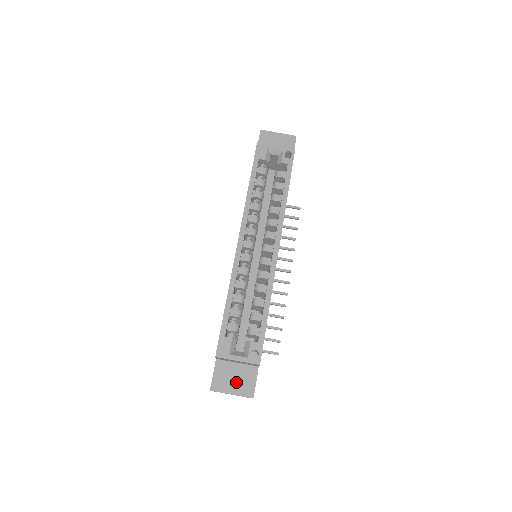
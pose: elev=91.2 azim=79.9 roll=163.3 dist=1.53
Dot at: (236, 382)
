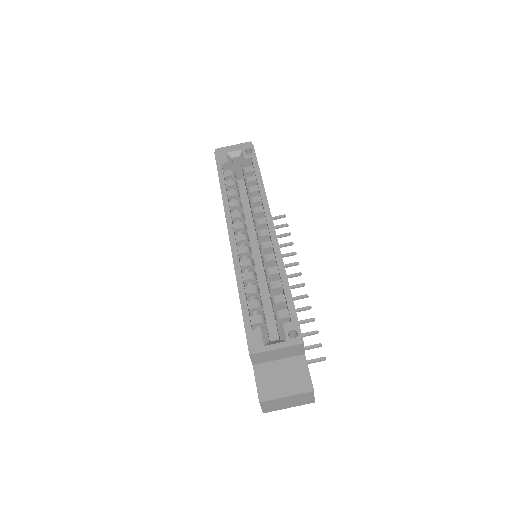
Dot at: (286, 381)
